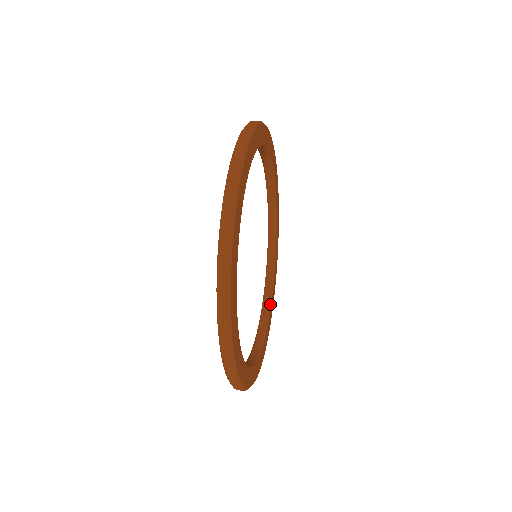
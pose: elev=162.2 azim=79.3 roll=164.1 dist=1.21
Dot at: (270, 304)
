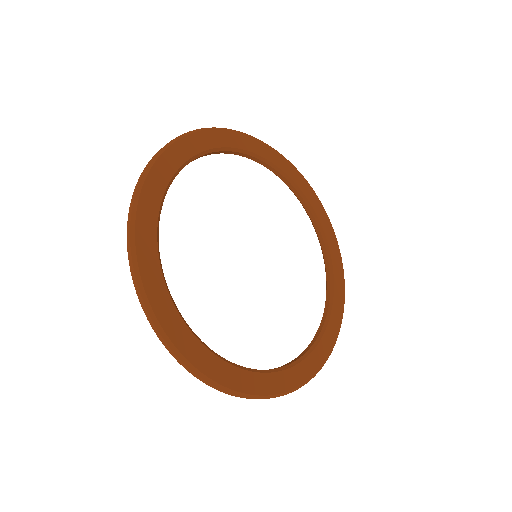
Dot at: (329, 315)
